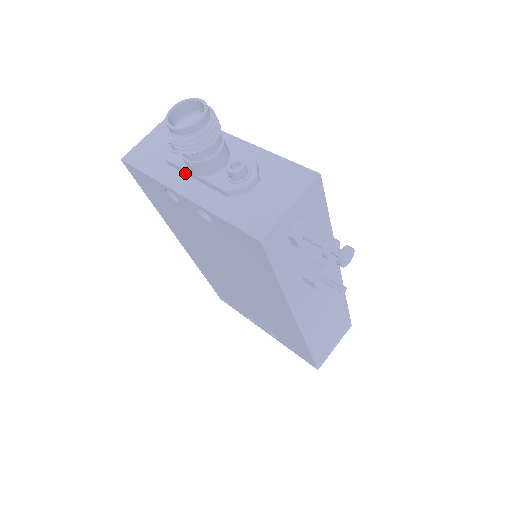
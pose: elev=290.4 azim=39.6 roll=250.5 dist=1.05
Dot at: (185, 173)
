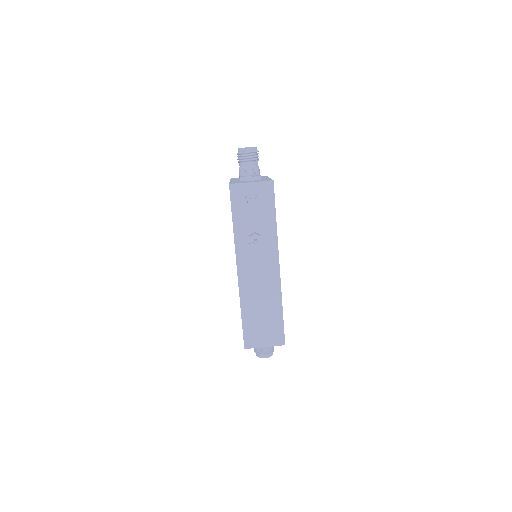
Dot at: occluded
